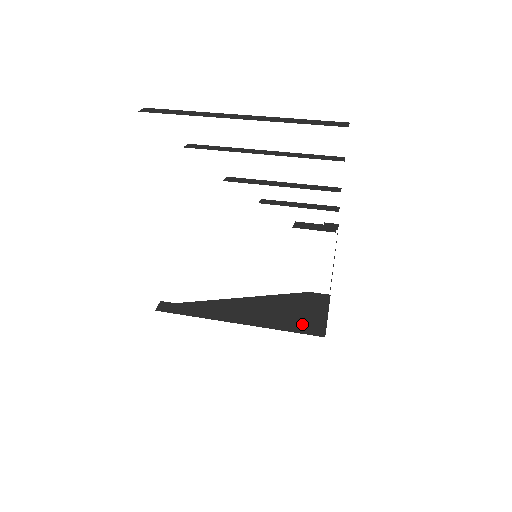
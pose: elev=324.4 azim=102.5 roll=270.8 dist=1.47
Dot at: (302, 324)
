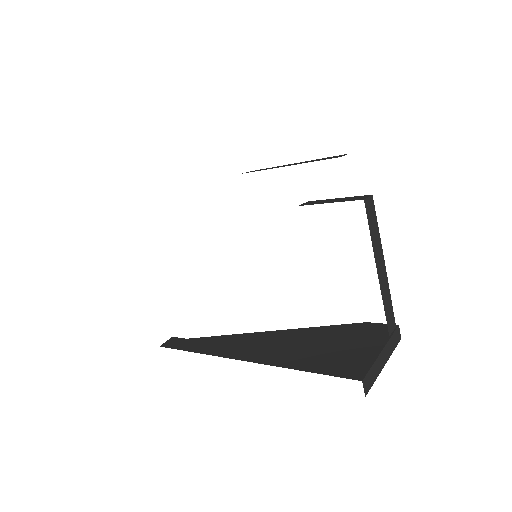
Dot at: (333, 362)
